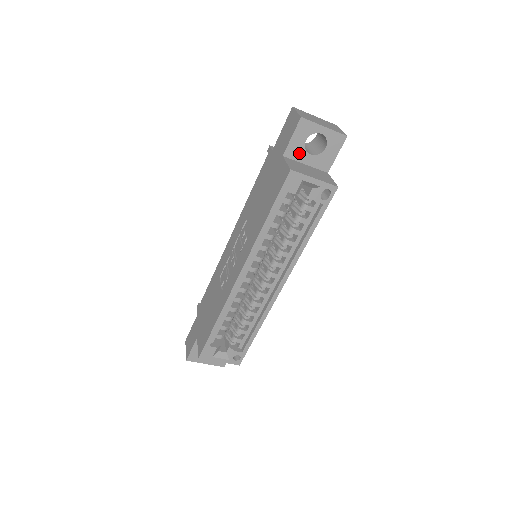
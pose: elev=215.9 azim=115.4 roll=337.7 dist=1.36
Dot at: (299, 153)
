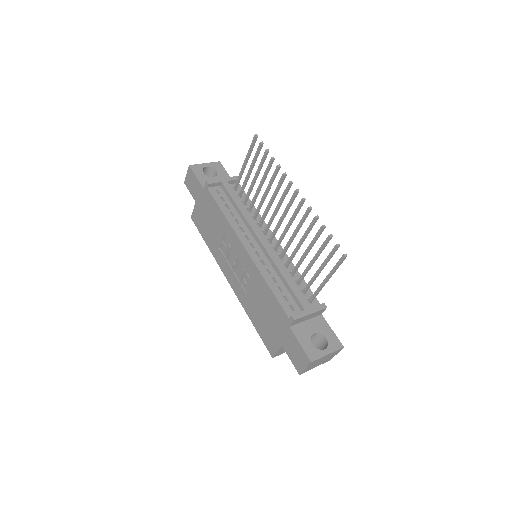
Dot at: occluded
